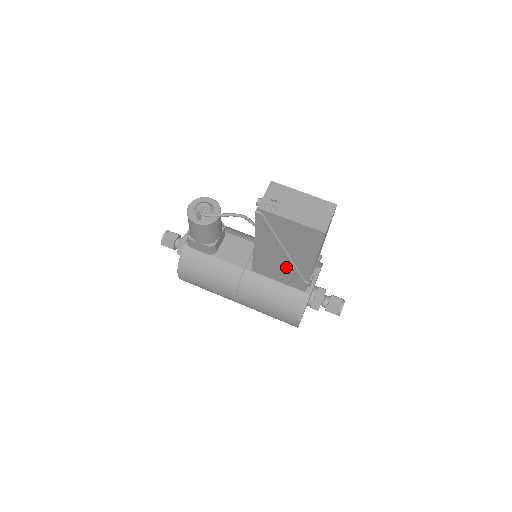
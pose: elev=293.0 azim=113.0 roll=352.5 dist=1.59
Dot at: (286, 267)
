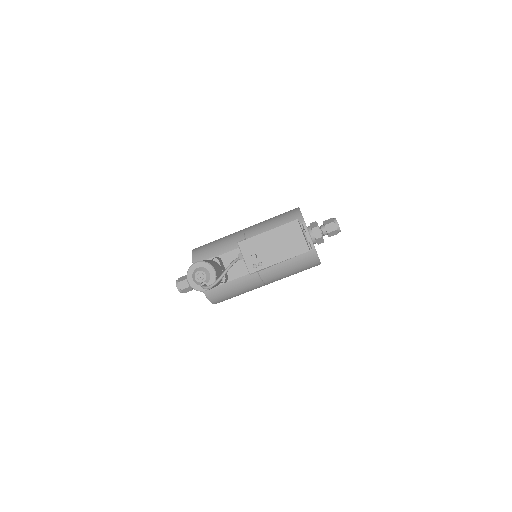
Dot at: occluded
